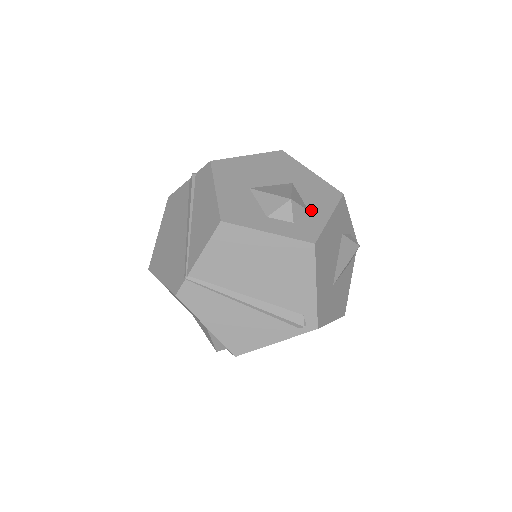
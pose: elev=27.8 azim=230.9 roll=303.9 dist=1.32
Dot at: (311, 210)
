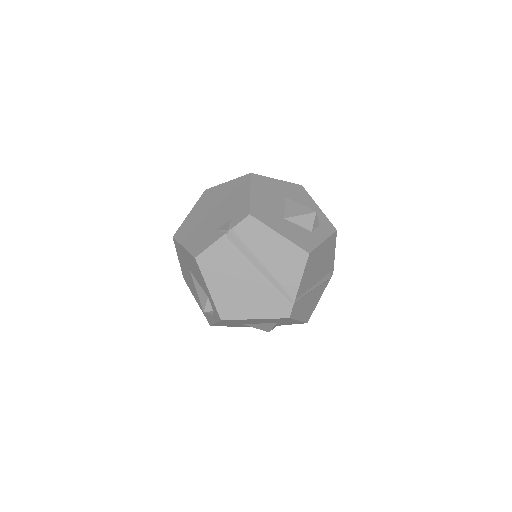
Dot at: occluded
